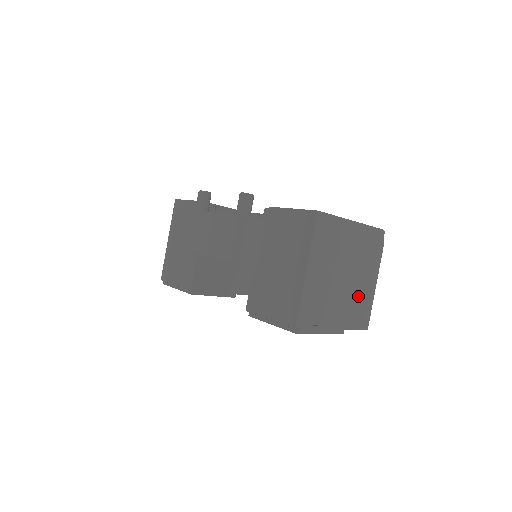
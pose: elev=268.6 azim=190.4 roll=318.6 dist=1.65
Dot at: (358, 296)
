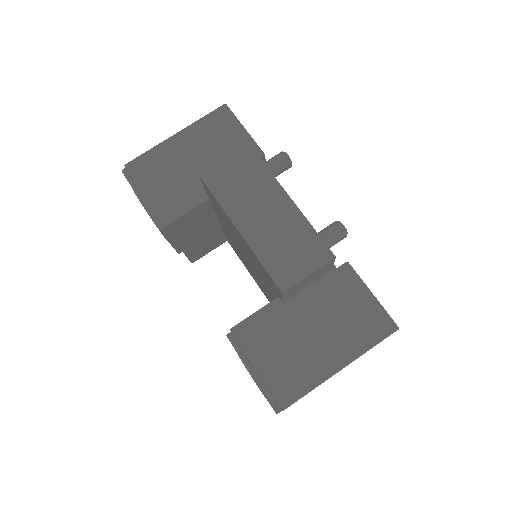
Dot at: occluded
